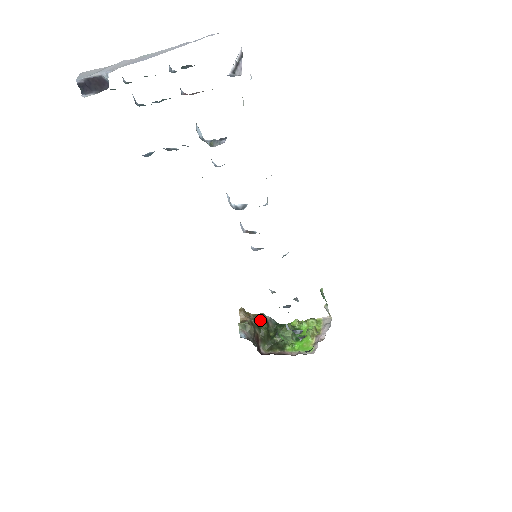
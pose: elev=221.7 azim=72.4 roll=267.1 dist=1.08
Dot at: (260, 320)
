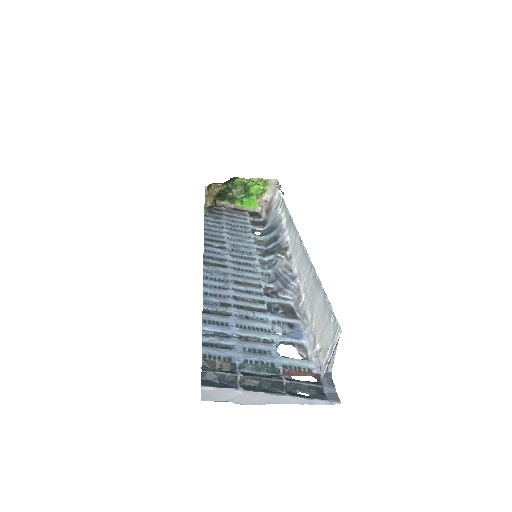
Dot at: occluded
